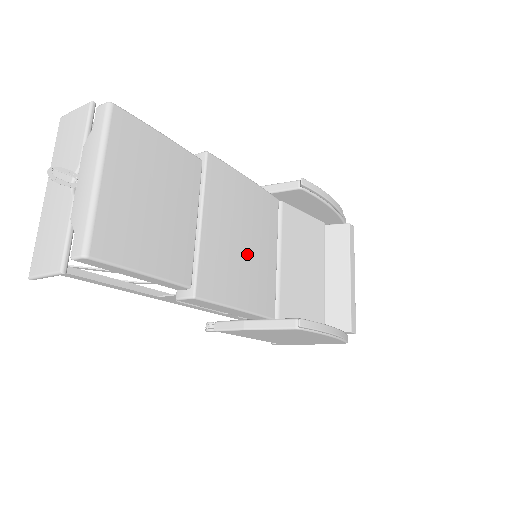
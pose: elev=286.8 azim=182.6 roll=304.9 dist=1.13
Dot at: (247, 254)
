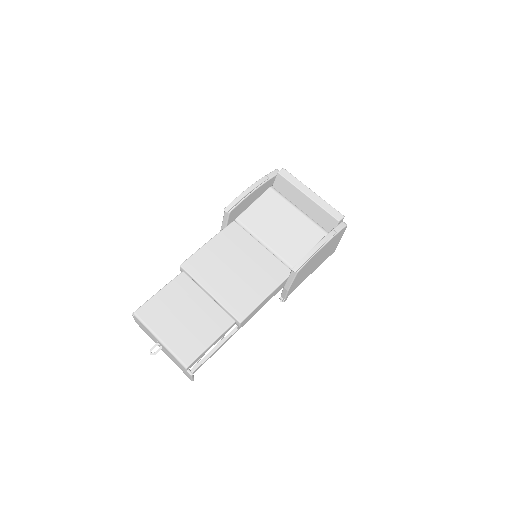
Dot at: (245, 271)
